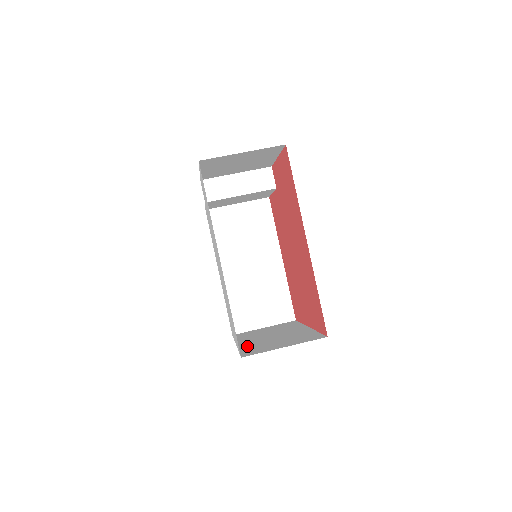
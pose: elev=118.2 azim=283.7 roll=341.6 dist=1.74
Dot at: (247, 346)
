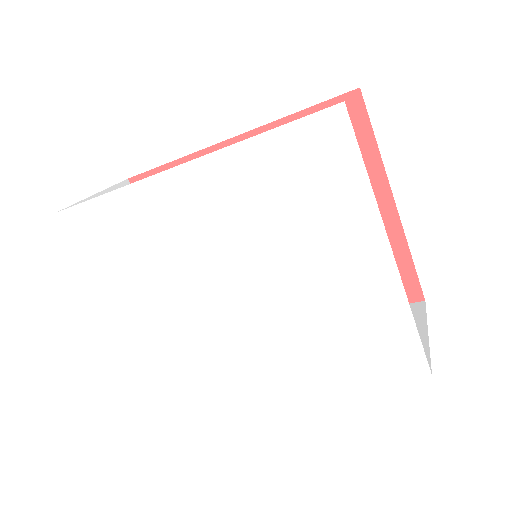
Dot at: occluded
